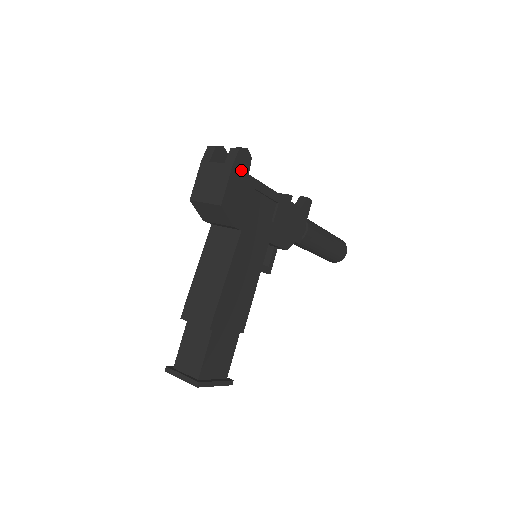
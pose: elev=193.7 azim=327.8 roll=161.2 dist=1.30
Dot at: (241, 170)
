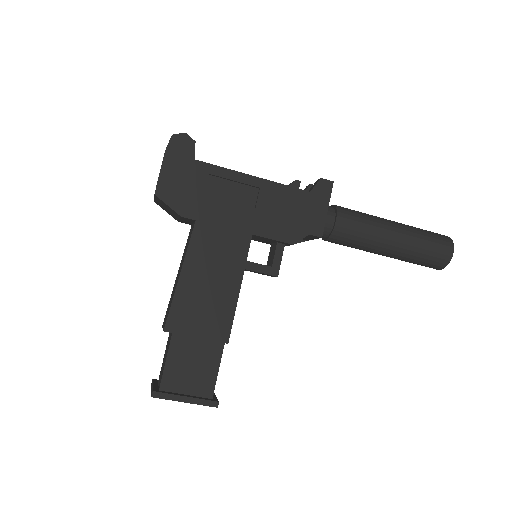
Dot at: (180, 156)
